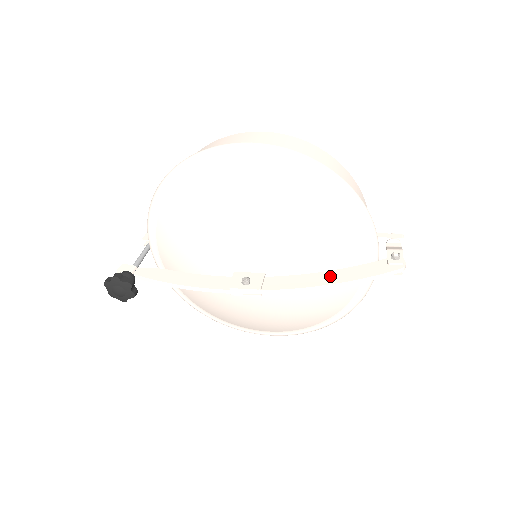
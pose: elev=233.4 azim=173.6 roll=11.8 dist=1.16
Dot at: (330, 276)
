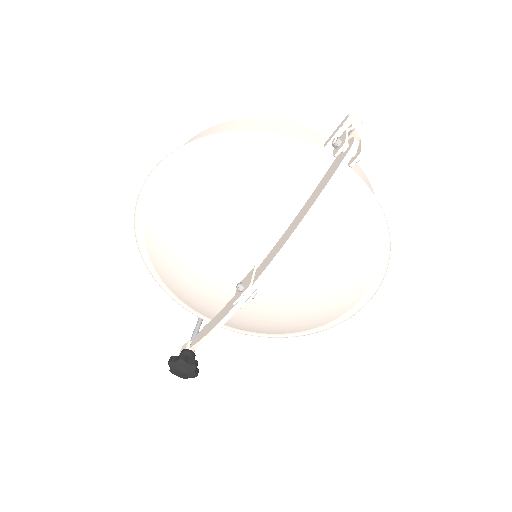
Dot at: (297, 219)
